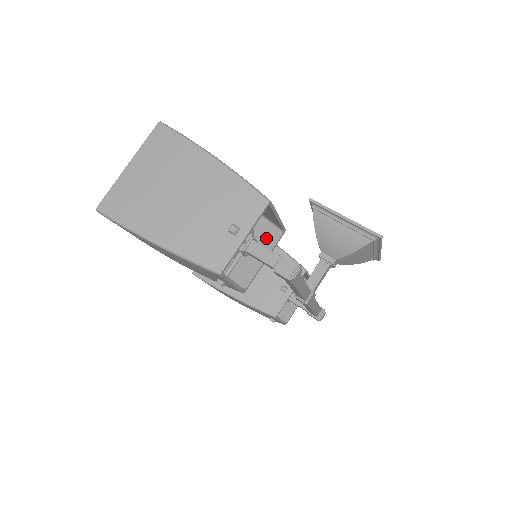
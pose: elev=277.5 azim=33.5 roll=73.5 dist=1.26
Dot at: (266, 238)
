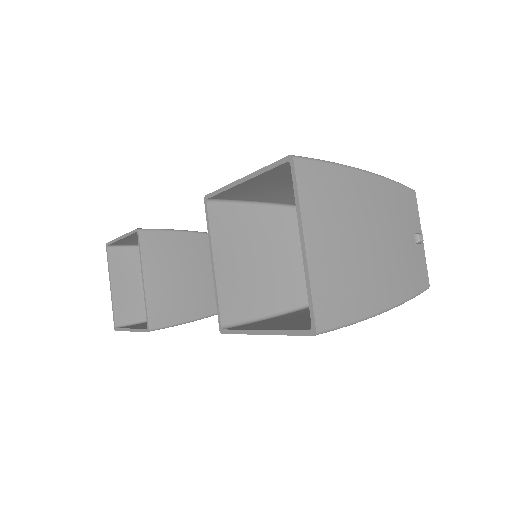
Dot at: occluded
